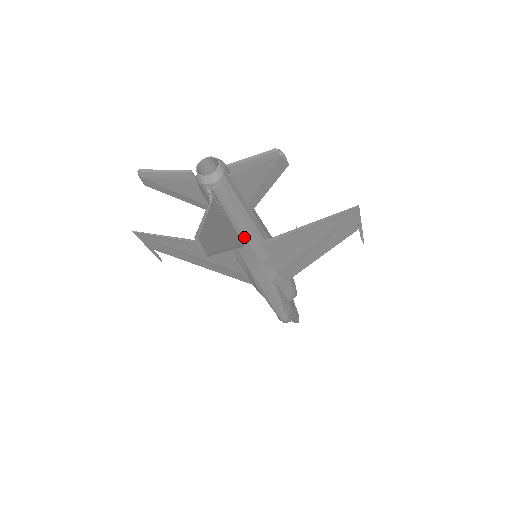
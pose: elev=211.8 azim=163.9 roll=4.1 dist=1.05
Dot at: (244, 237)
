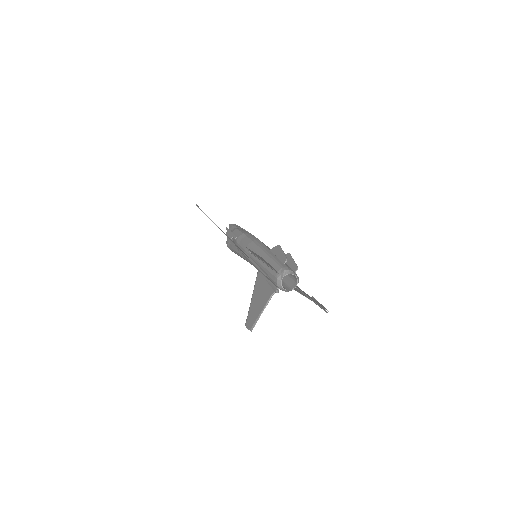
Dot at: occluded
